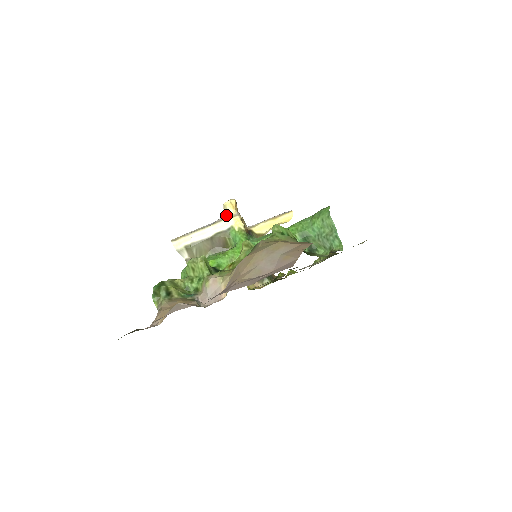
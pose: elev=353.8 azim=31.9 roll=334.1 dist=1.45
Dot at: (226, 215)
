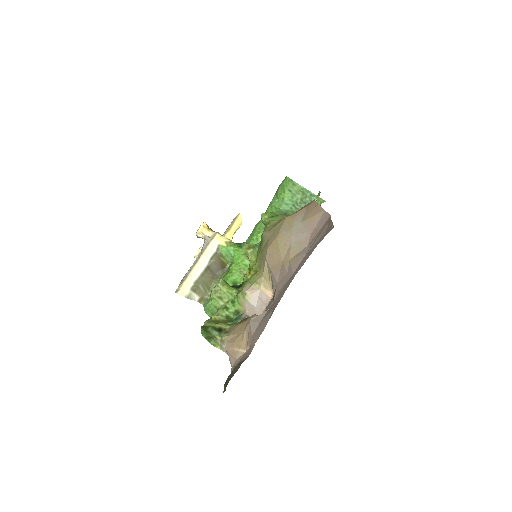
Dot at: (207, 239)
